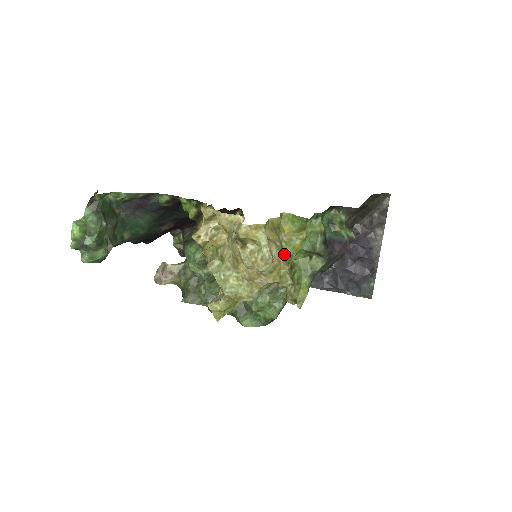
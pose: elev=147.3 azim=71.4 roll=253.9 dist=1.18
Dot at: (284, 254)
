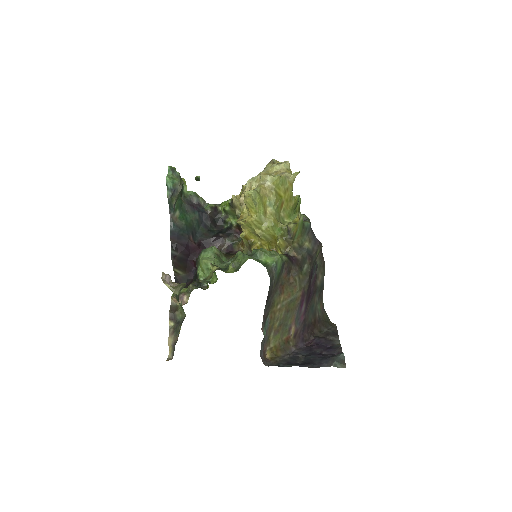
Dot at: occluded
